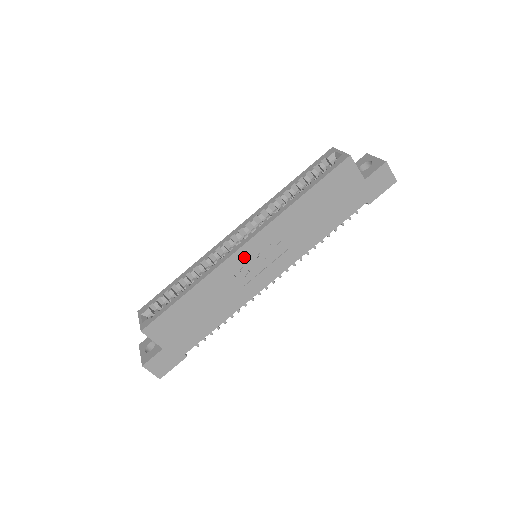
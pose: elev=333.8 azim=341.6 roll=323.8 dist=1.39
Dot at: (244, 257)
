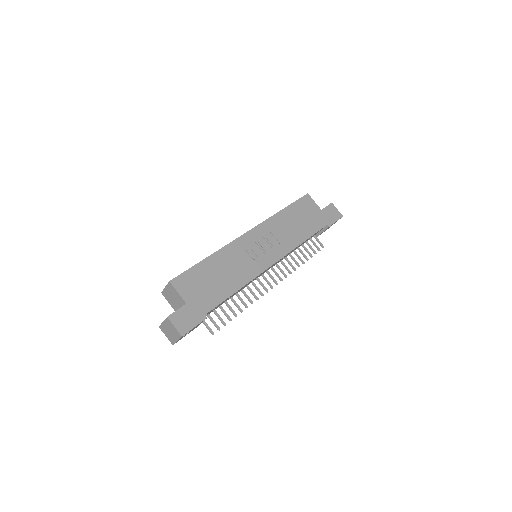
Dot at: (248, 241)
